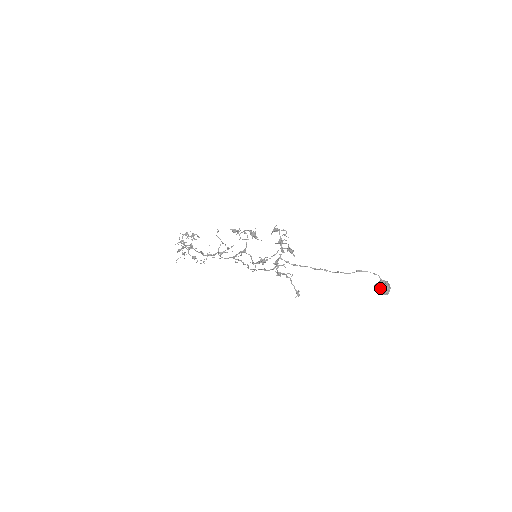
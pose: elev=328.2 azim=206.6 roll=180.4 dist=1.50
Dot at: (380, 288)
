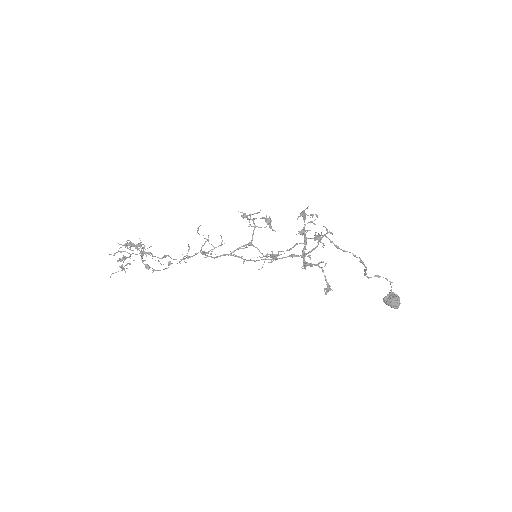
Dot at: (393, 299)
